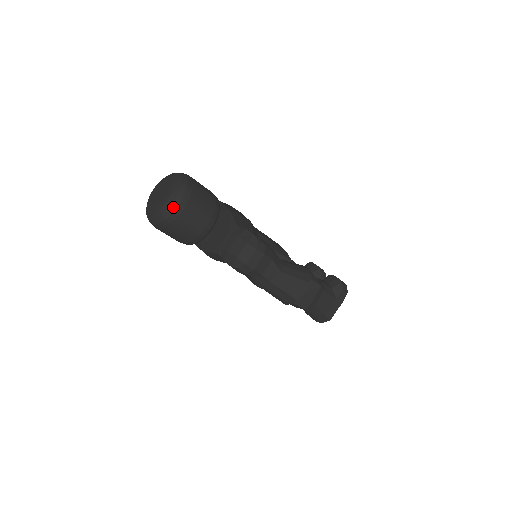
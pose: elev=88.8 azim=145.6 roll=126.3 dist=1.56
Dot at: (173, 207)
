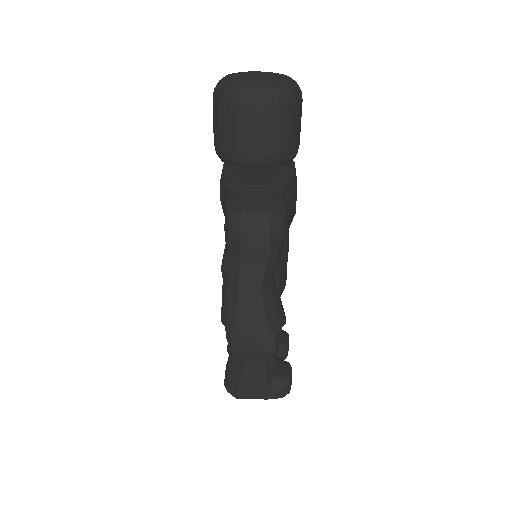
Dot at: (253, 93)
